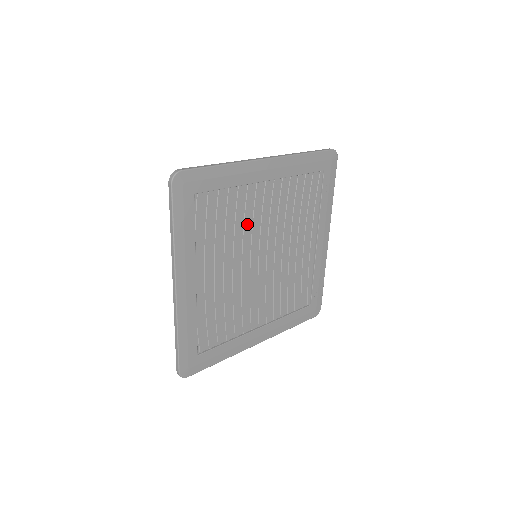
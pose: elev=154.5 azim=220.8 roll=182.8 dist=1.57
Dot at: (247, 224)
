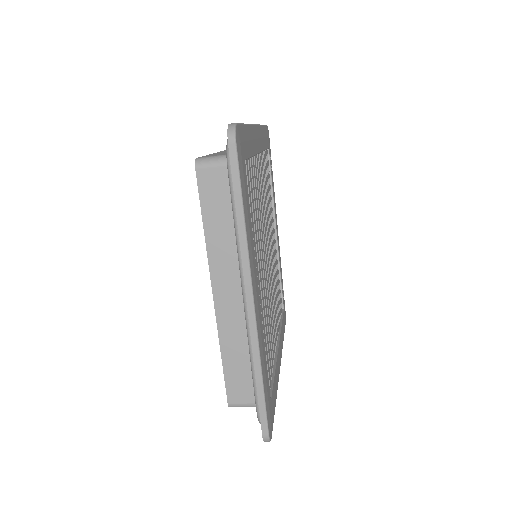
Dot at: (259, 209)
